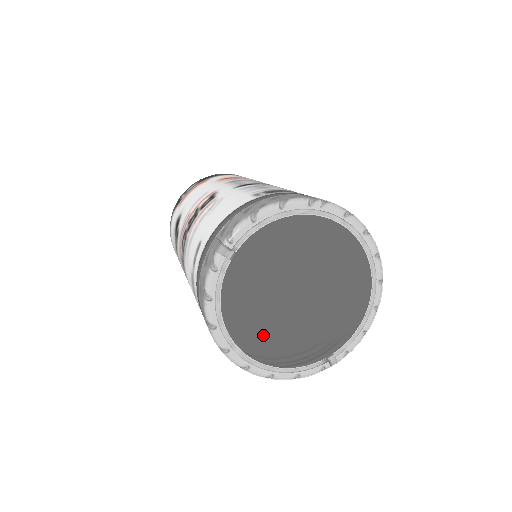
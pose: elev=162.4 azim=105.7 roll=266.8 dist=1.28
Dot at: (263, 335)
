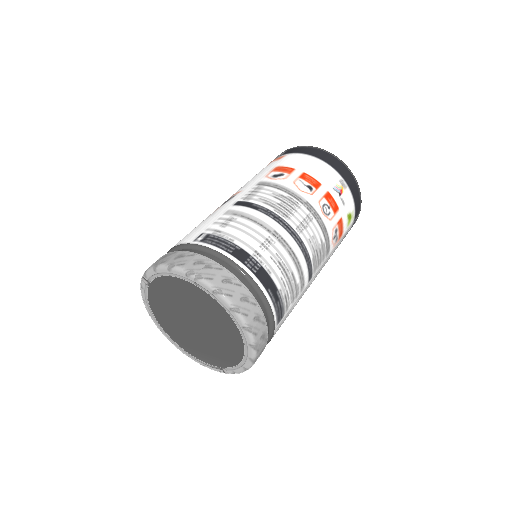
Dot at: (178, 333)
